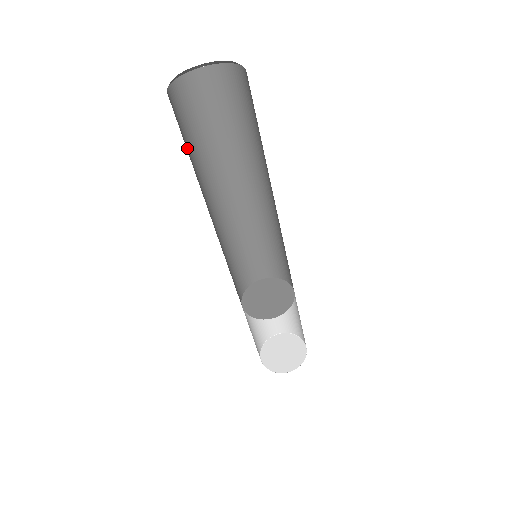
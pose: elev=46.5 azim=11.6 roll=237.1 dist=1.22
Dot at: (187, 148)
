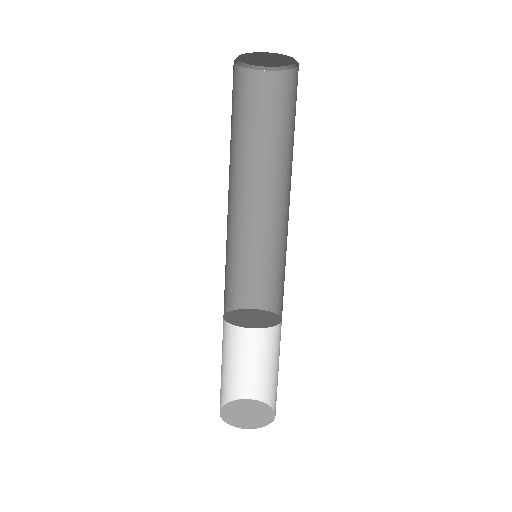
Dot at: (231, 117)
